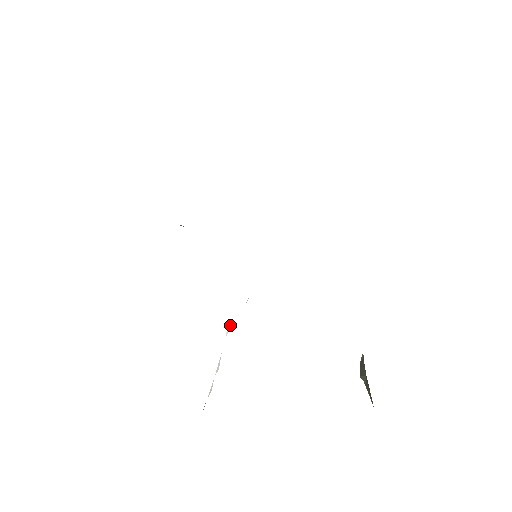
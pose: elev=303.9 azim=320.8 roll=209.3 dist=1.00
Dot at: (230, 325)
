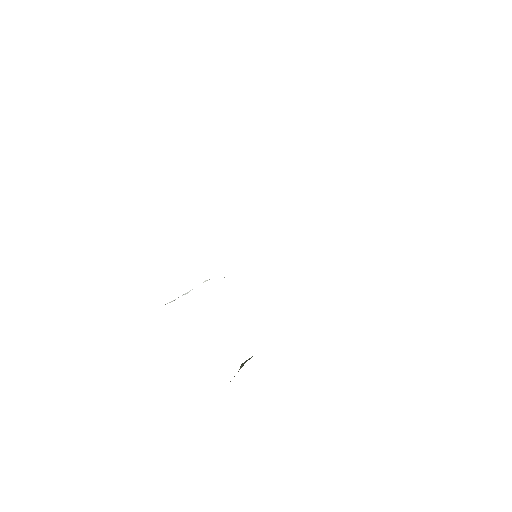
Dot at: occluded
